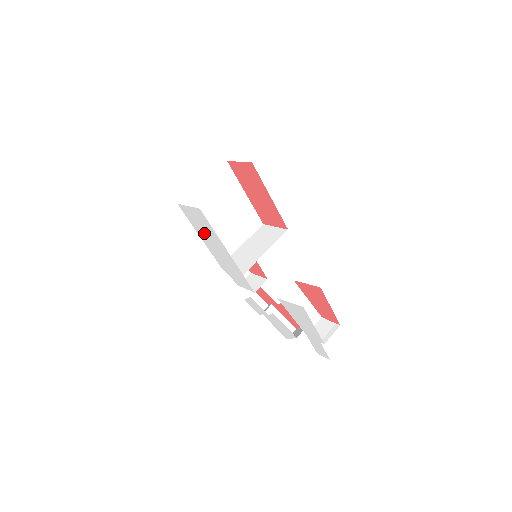
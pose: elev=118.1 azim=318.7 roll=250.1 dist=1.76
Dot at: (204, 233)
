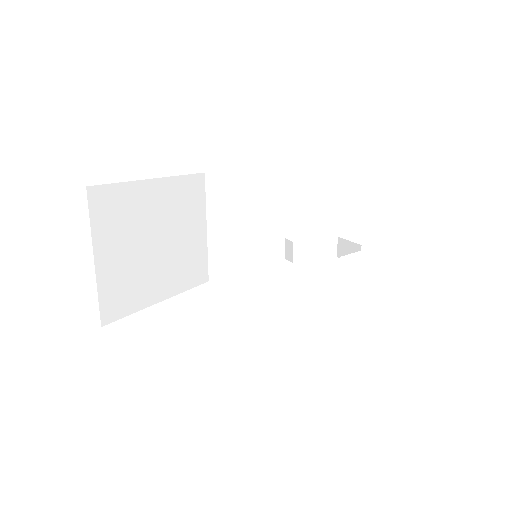
Dot at: occluded
